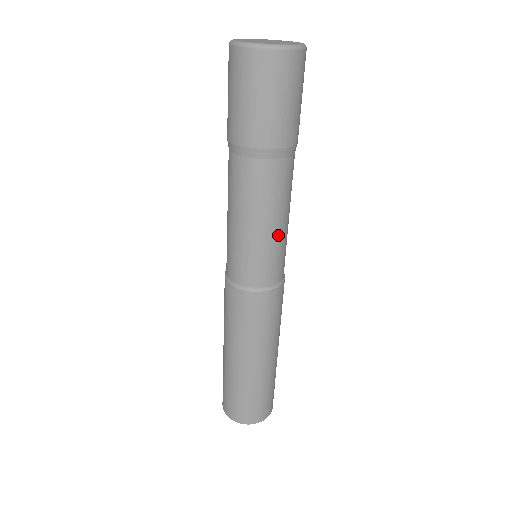
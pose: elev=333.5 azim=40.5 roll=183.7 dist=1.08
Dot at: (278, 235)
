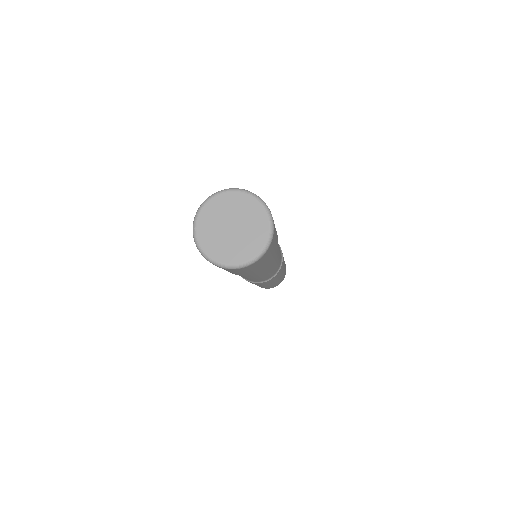
Dot at: (279, 248)
